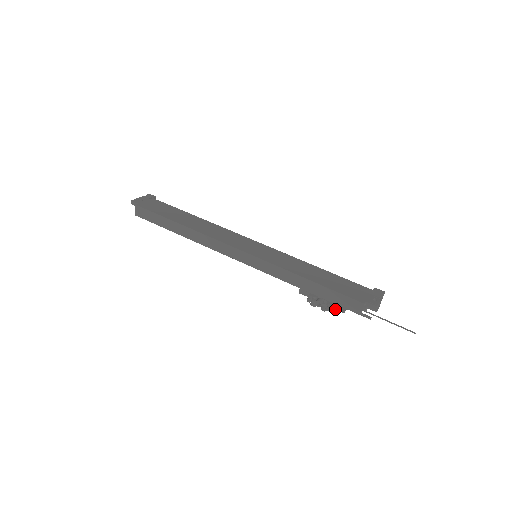
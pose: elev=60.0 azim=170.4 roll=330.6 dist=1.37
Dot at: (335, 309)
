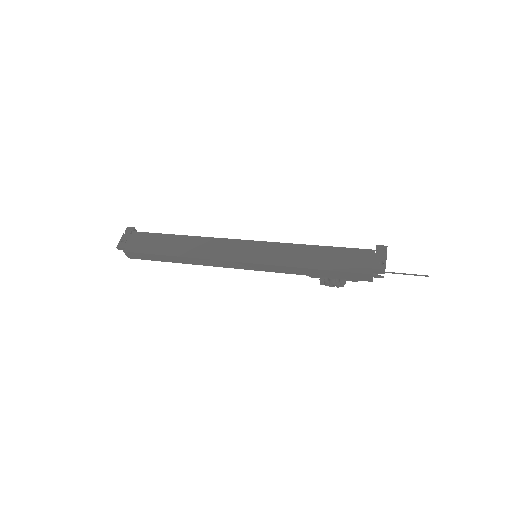
Dot at: occluded
